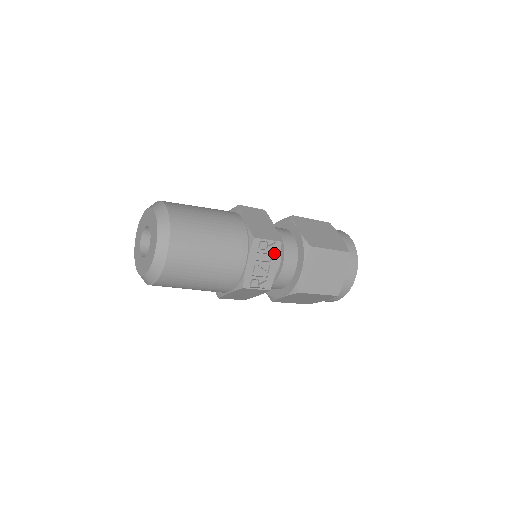
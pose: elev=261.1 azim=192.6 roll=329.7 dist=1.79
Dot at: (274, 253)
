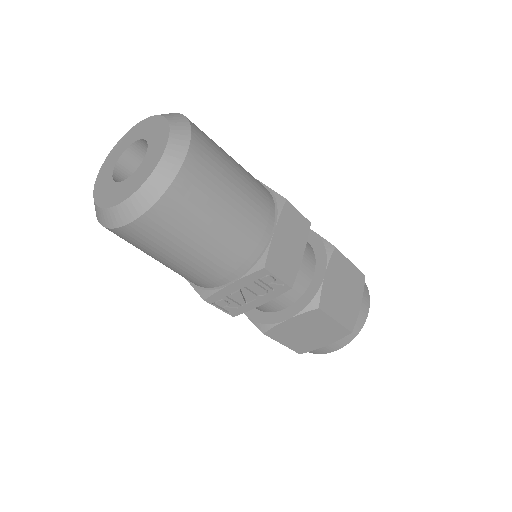
Dot at: (272, 292)
